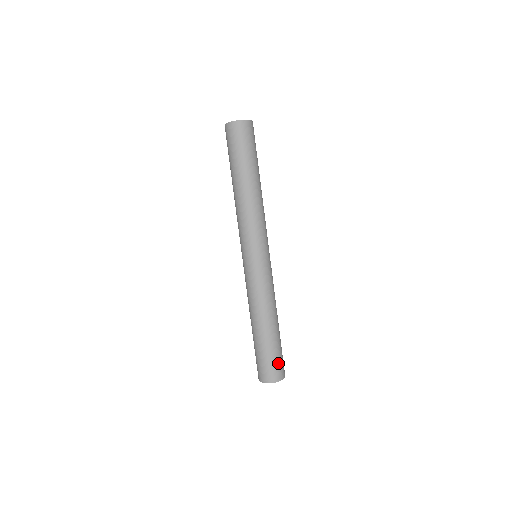
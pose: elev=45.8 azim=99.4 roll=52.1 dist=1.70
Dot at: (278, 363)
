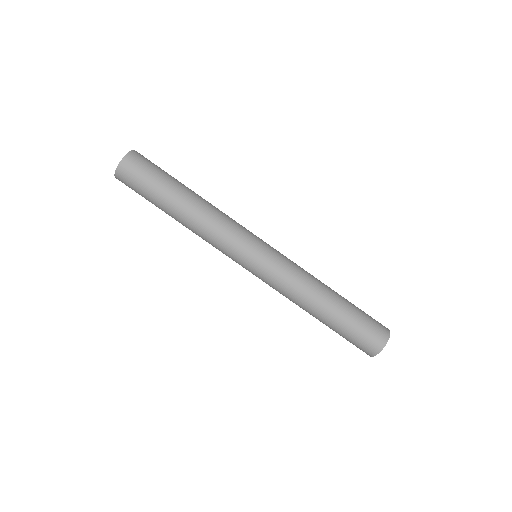
Dot at: (371, 324)
